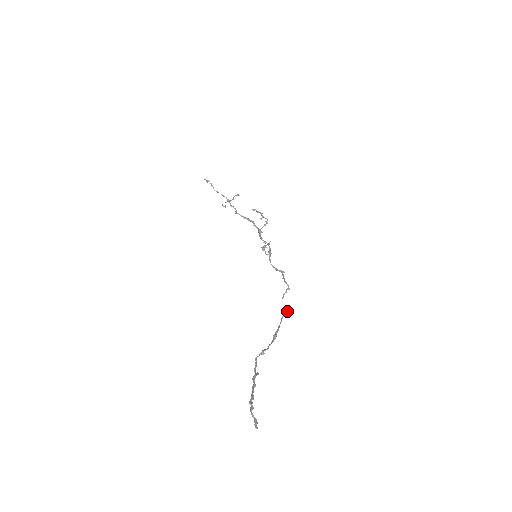
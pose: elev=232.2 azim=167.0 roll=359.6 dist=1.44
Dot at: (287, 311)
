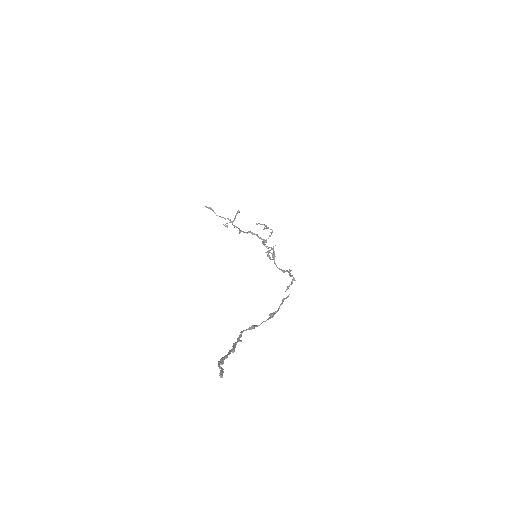
Dot at: (289, 294)
